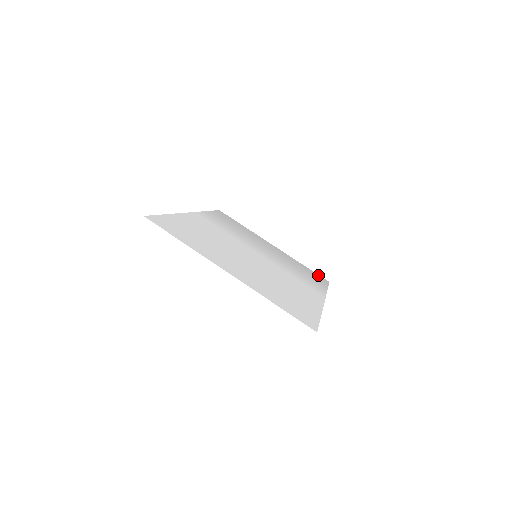
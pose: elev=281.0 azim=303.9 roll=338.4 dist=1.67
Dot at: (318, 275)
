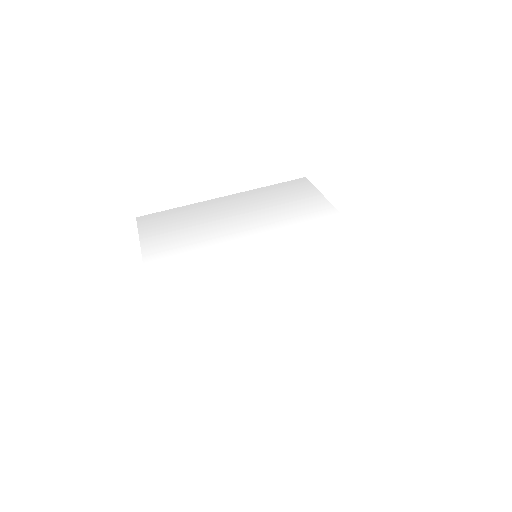
Dot at: (291, 182)
